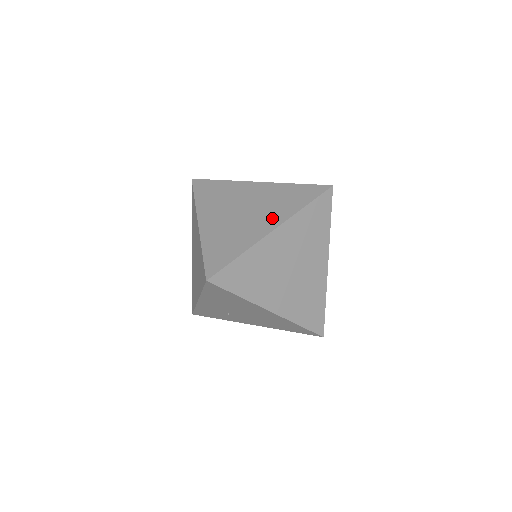
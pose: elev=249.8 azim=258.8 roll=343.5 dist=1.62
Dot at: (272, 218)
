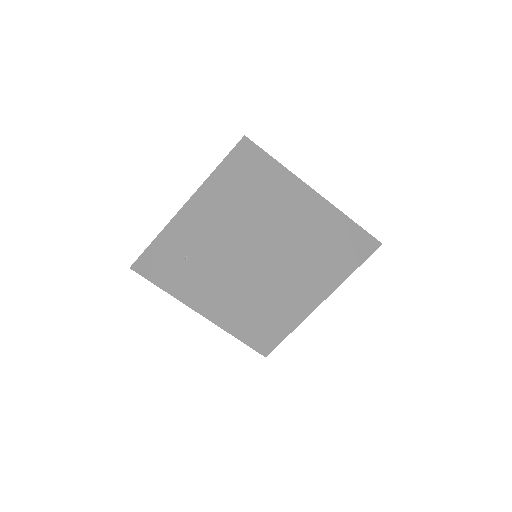
Dot at: occluded
